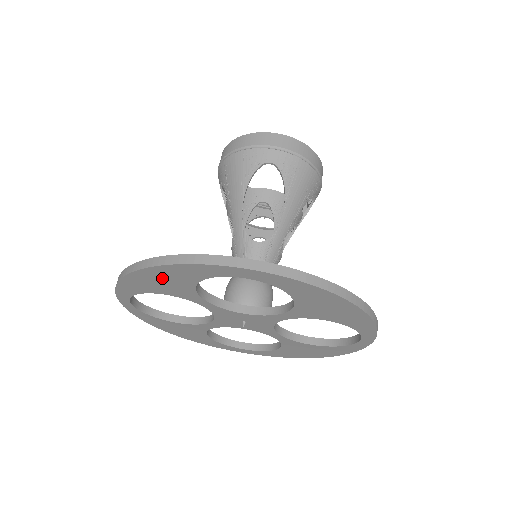
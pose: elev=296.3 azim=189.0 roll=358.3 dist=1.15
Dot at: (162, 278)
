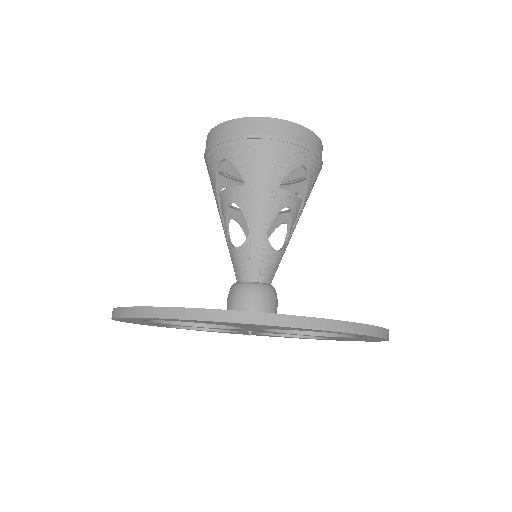
Dot at: occluded
